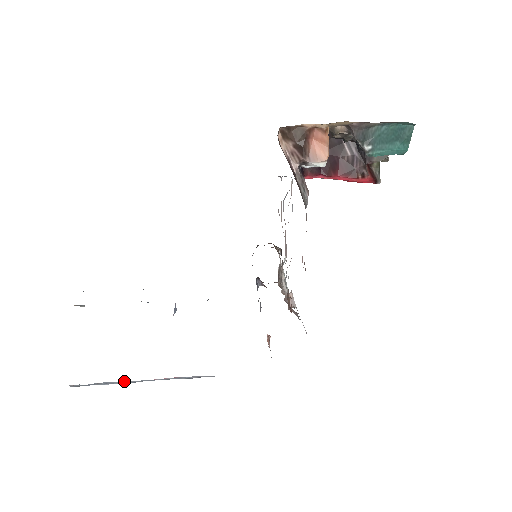
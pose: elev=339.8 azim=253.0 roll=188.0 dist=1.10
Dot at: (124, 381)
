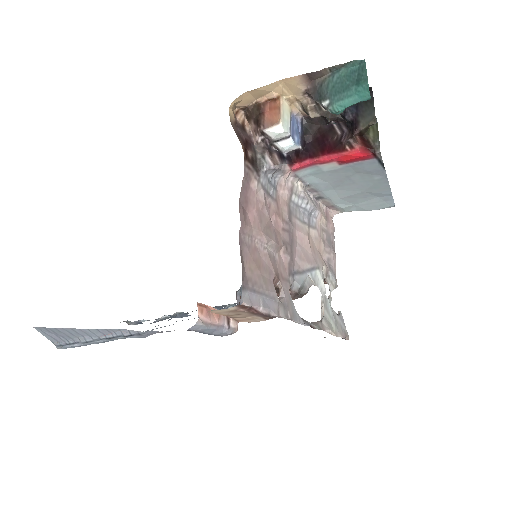
Dot at: (81, 337)
